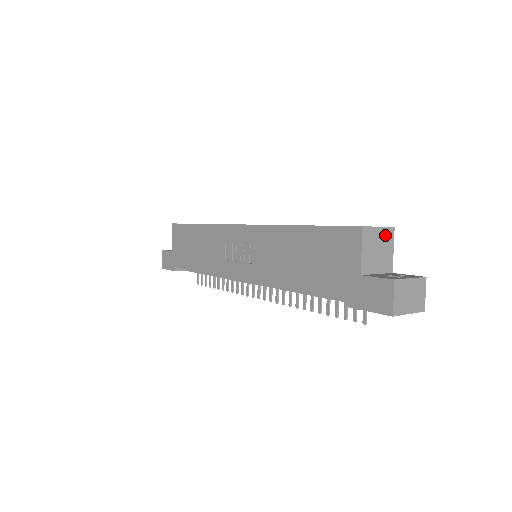
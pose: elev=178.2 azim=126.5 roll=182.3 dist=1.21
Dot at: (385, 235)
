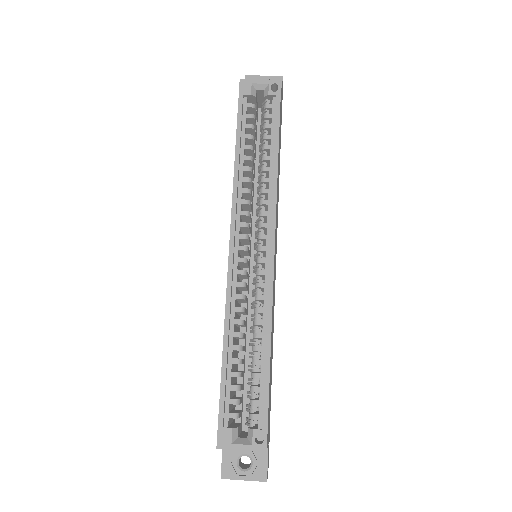
Dot at: (252, 449)
